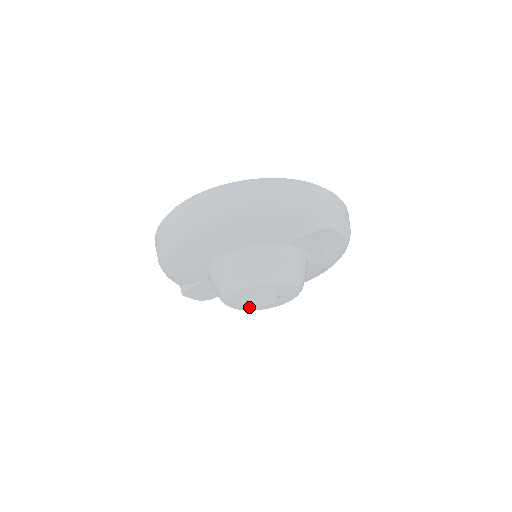
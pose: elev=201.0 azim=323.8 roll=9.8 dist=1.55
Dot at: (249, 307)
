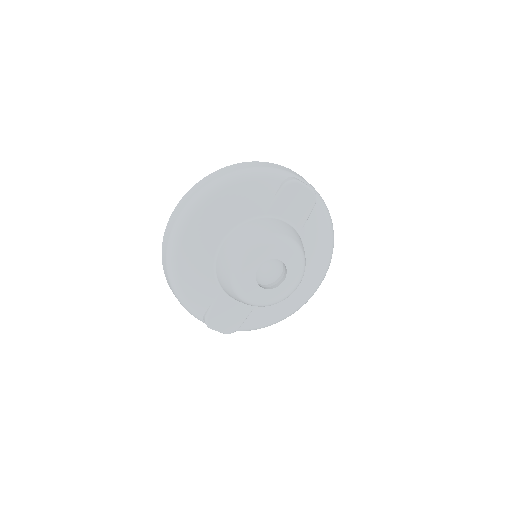
Dot at: (266, 294)
